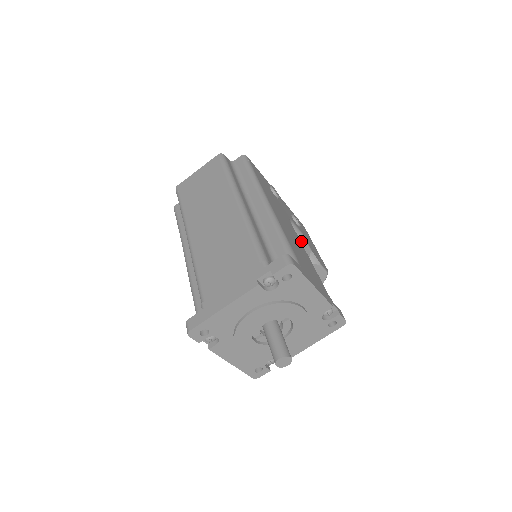
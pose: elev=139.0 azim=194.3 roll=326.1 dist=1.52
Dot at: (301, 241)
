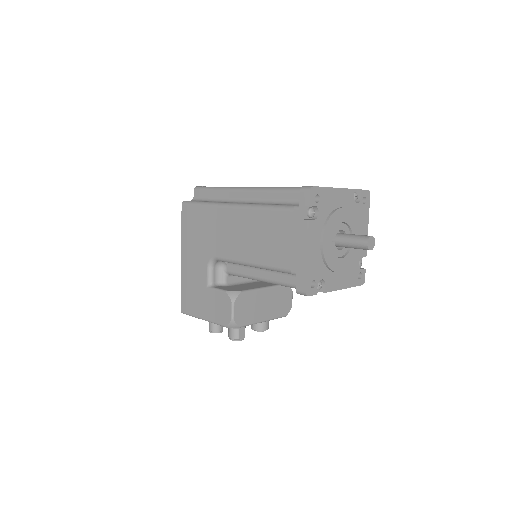
Dot at: occluded
